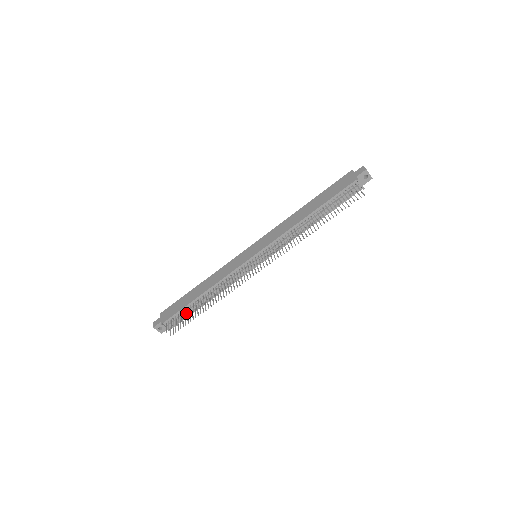
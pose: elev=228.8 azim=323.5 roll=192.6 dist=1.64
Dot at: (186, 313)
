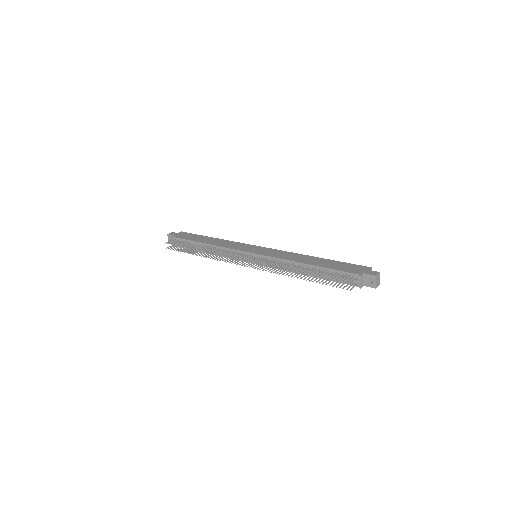
Dot at: (186, 244)
